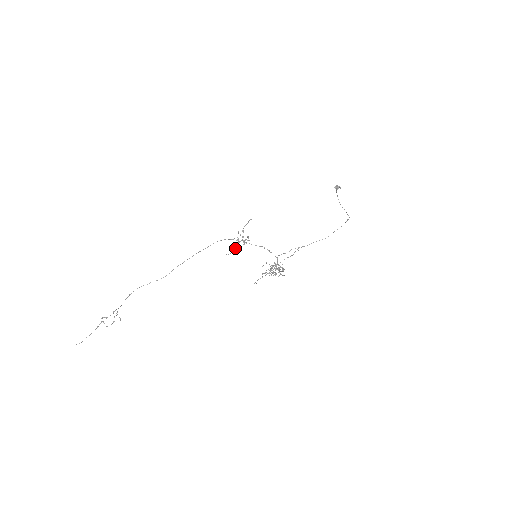
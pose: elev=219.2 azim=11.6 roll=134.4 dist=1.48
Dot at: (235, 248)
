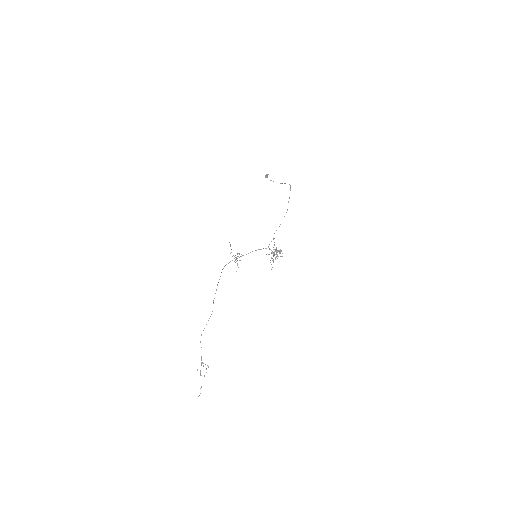
Dot at: (237, 265)
